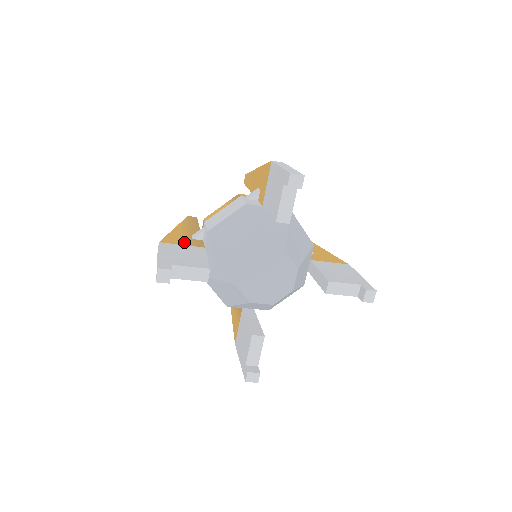
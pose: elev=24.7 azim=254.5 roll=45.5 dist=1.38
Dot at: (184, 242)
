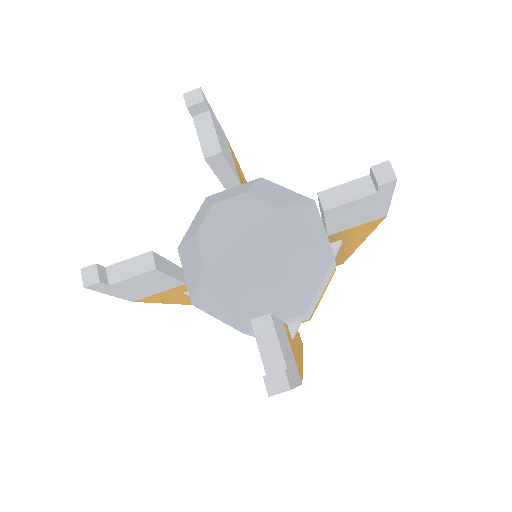
Dot at: occluded
